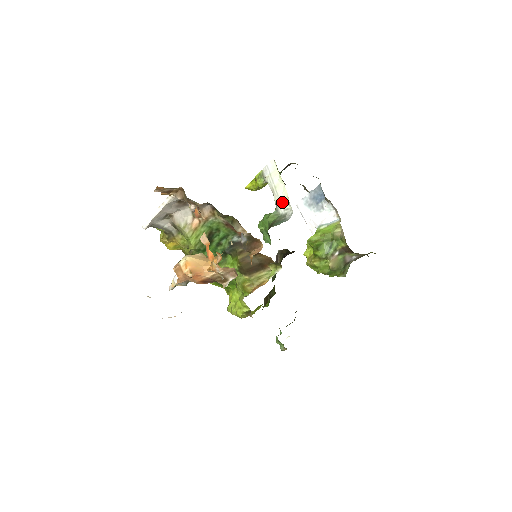
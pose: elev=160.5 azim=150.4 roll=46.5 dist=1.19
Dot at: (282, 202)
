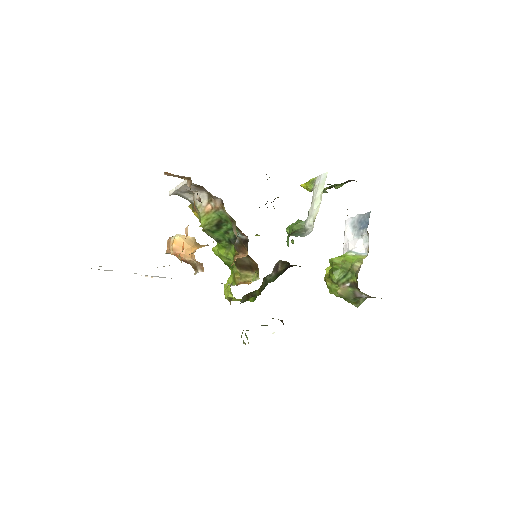
Dot at: (311, 217)
